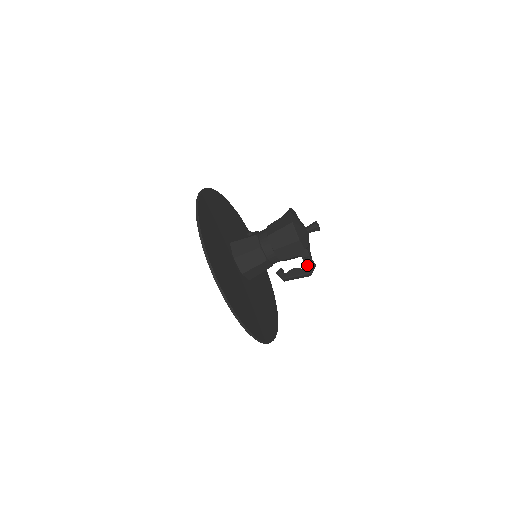
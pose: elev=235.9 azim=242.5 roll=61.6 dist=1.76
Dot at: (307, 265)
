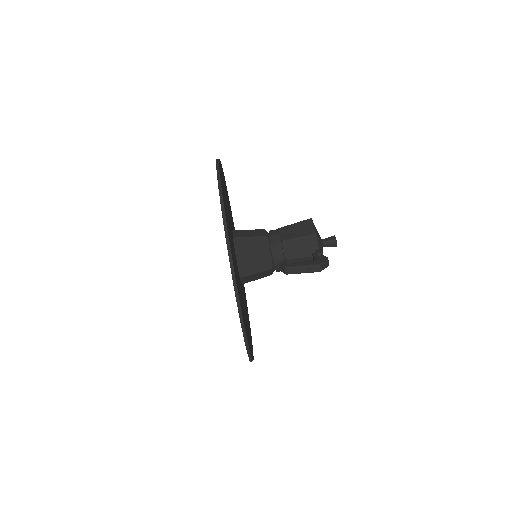
Dot at: (319, 259)
